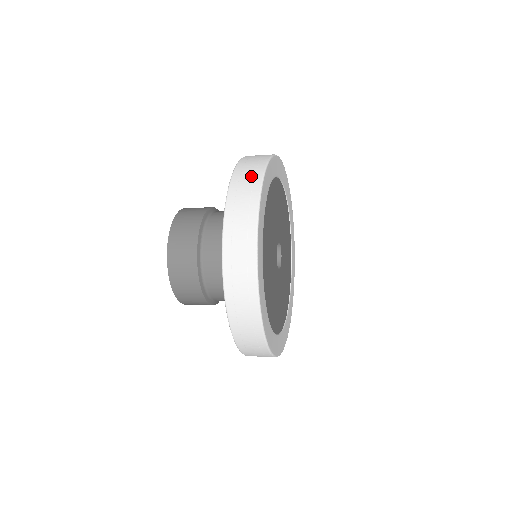
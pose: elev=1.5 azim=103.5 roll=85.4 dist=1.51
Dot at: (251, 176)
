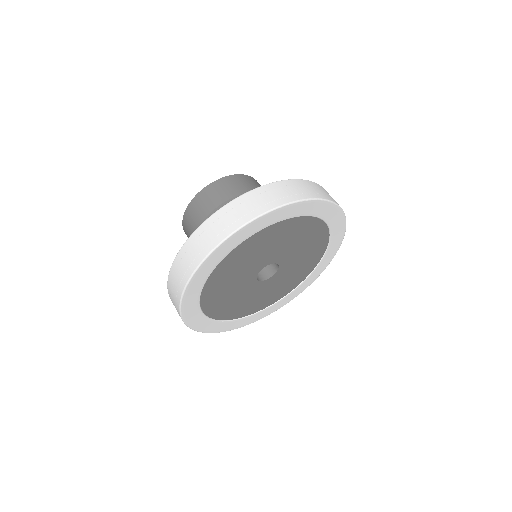
Dot at: (264, 202)
